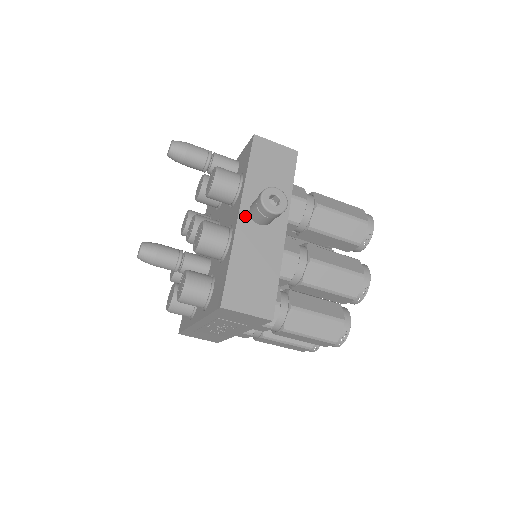
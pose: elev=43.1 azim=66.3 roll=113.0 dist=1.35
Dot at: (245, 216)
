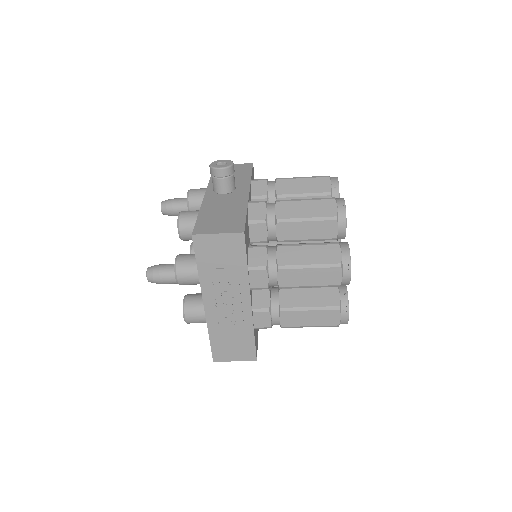
Dot at: (211, 194)
